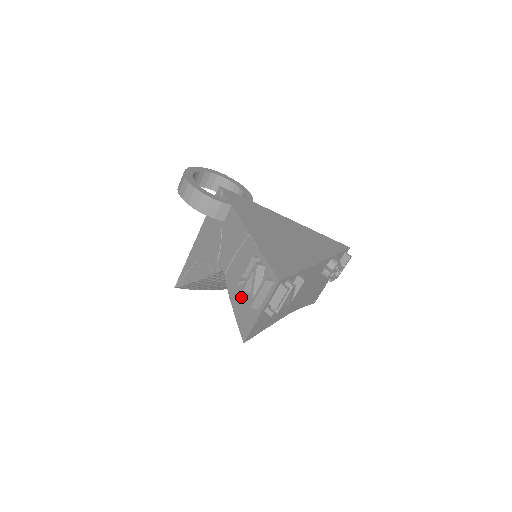
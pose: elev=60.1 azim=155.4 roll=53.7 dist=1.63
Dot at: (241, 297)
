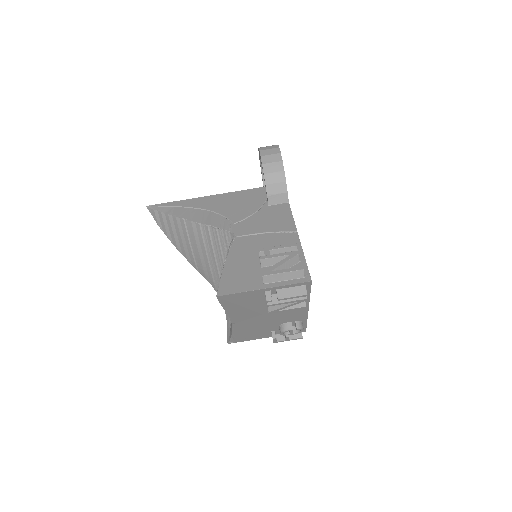
Dot at: (246, 263)
